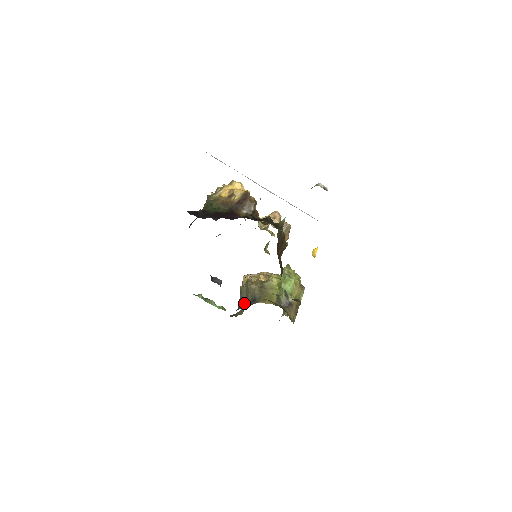
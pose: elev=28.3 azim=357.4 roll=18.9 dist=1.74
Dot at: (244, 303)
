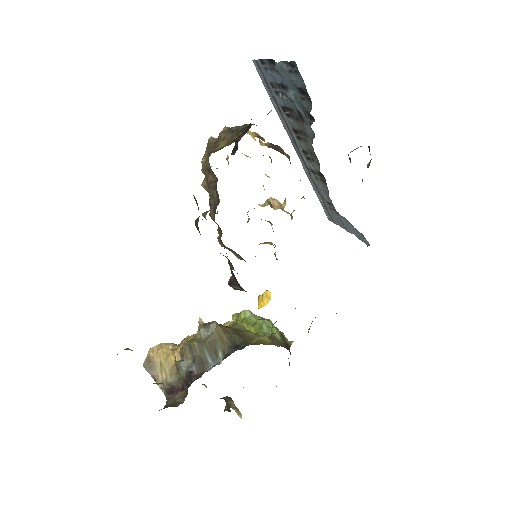
Dot at: (209, 362)
